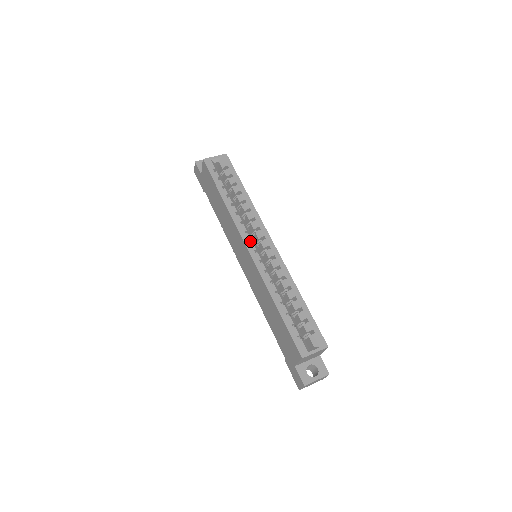
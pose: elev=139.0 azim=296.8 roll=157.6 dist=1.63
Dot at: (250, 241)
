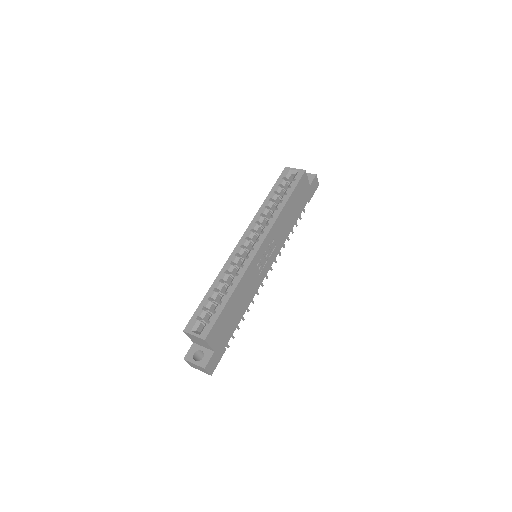
Dot at: (249, 238)
